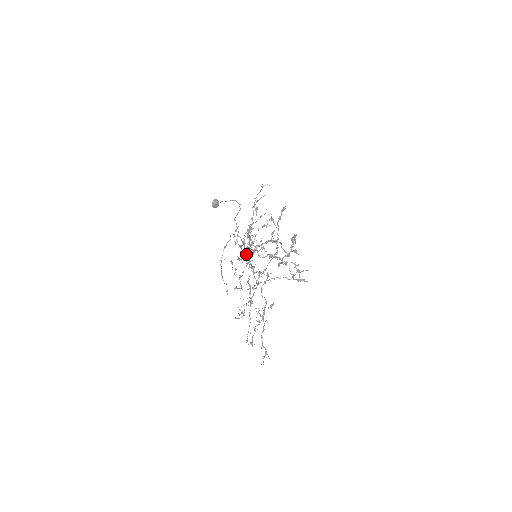
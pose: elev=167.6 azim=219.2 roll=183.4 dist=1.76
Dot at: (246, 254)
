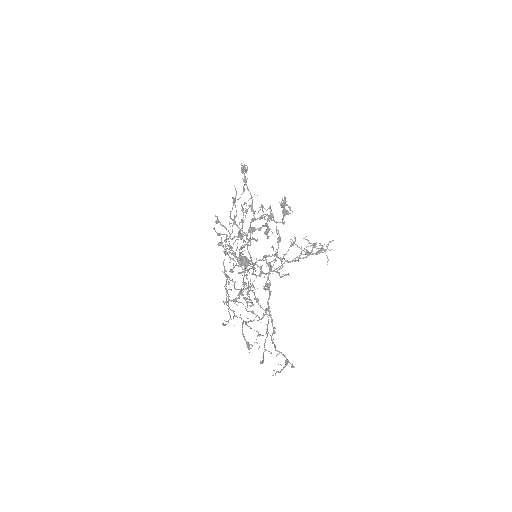
Dot at: occluded
